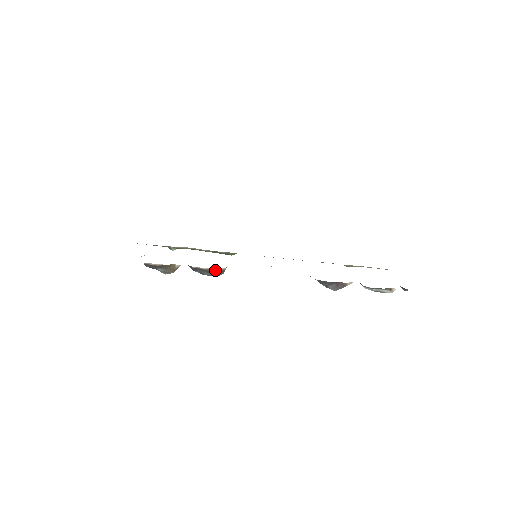
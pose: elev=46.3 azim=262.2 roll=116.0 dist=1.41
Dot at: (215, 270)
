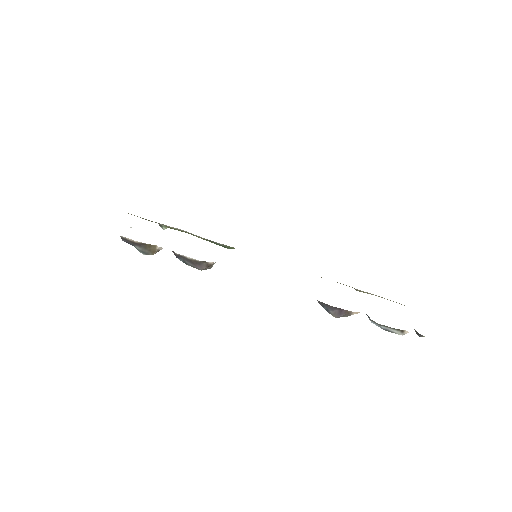
Dot at: (201, 262)
